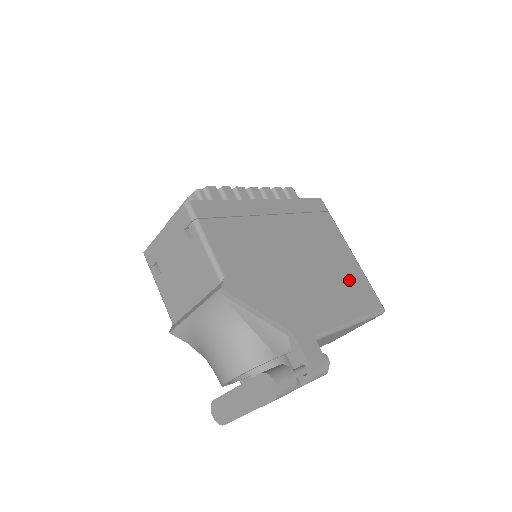
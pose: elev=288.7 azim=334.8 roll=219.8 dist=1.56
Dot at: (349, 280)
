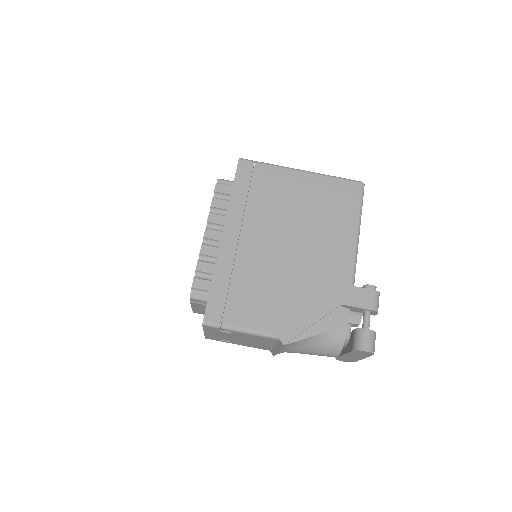
Dot at: (324, 201)
